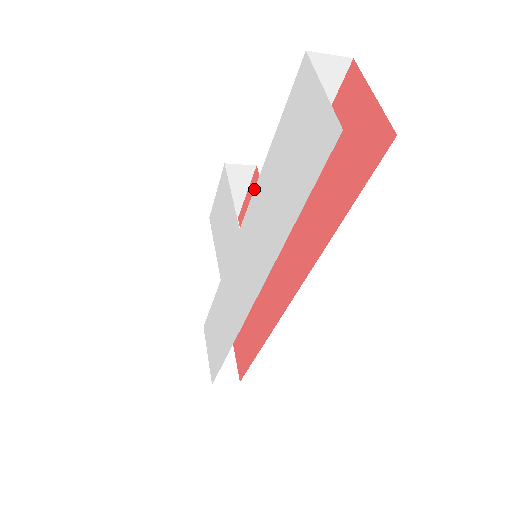
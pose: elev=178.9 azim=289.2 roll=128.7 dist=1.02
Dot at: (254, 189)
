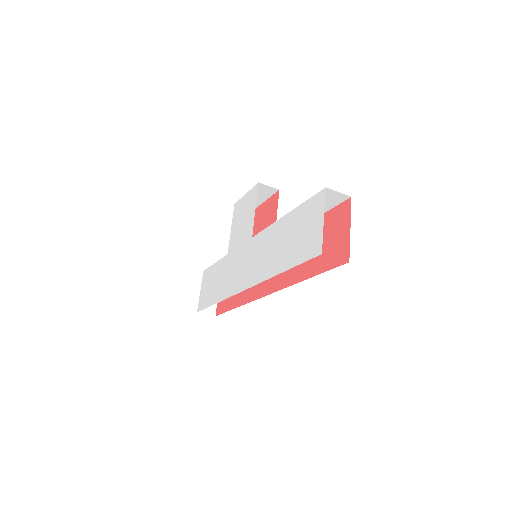
Dot at: (270, 225)
